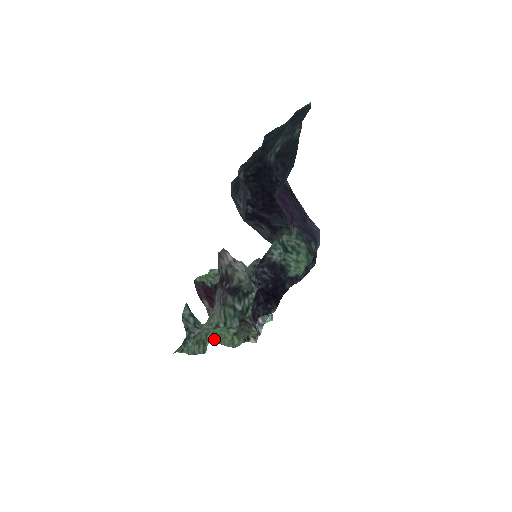
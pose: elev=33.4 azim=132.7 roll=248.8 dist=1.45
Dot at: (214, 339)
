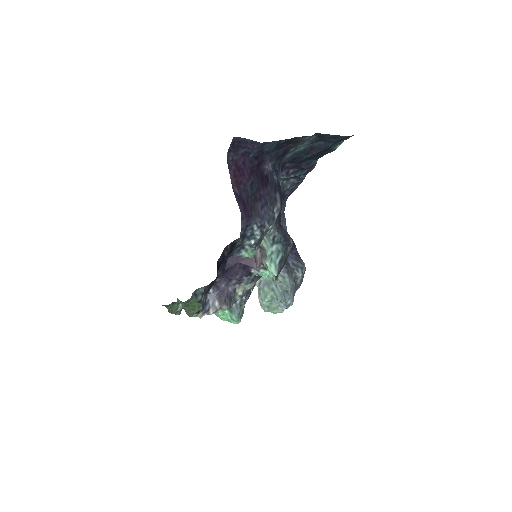
Dot at: (185, 304)
